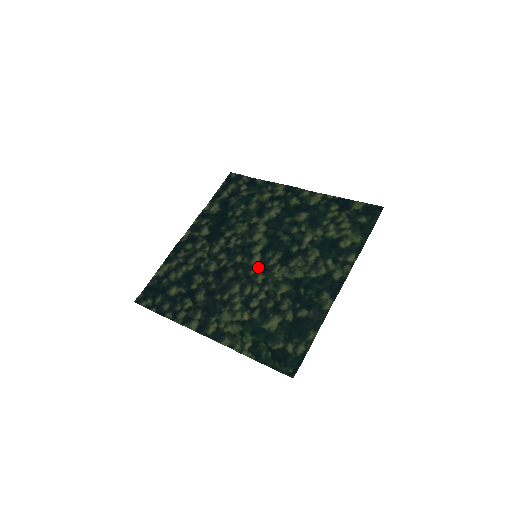
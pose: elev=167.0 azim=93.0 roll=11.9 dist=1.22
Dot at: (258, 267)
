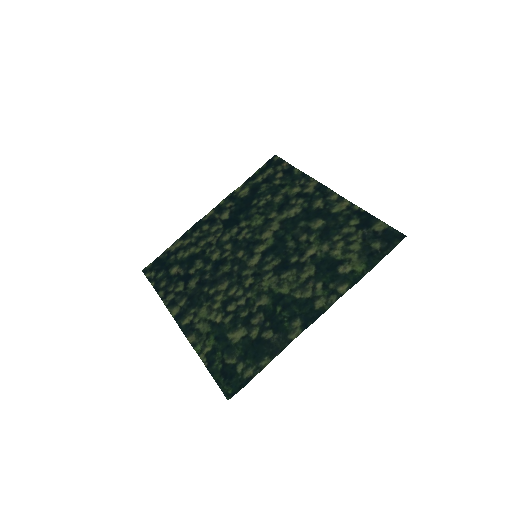
Dot at: (253, 269)
